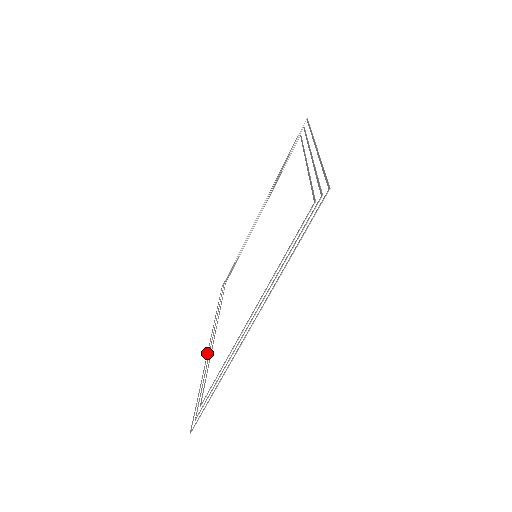
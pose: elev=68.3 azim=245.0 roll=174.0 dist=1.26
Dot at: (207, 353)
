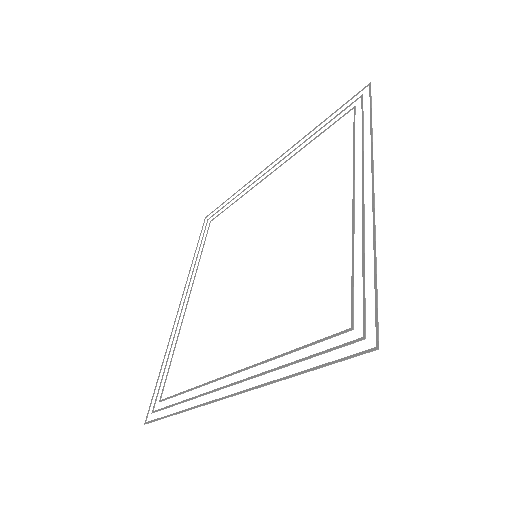
Dot at: (176, 317)
